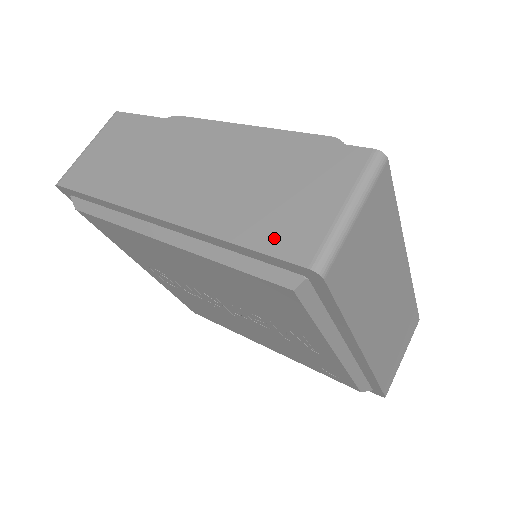
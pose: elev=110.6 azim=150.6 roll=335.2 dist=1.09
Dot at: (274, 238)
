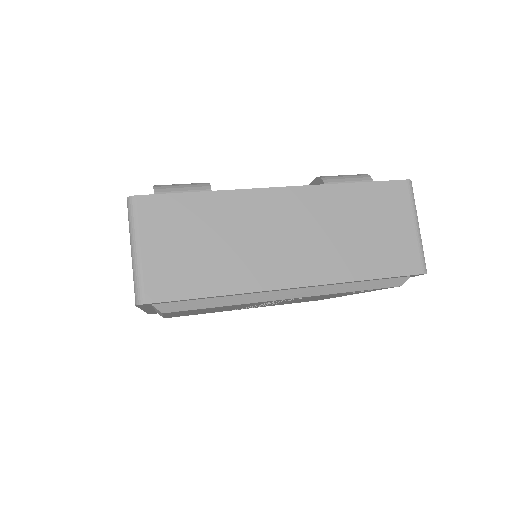
Dot at: occluded
